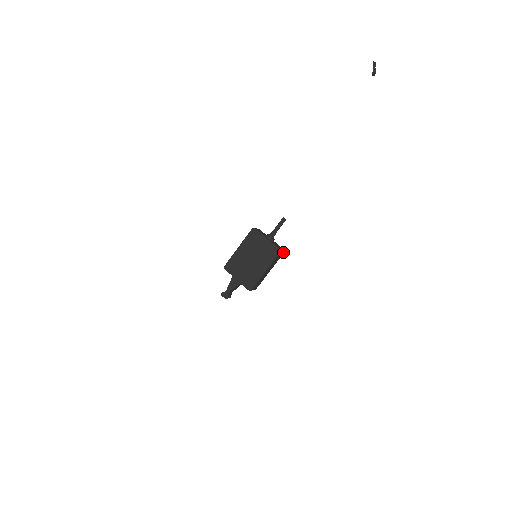
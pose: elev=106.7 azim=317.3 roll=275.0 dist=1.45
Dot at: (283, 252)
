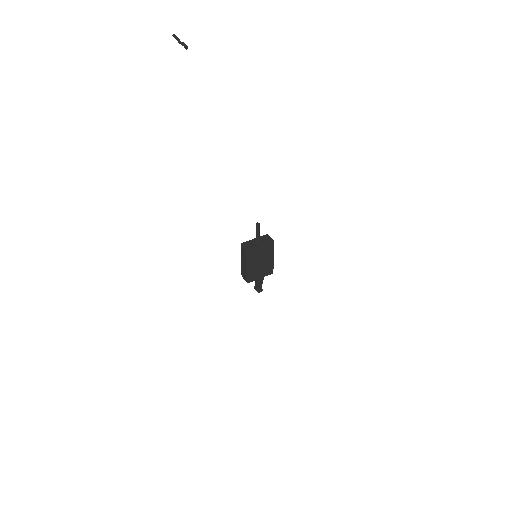
Dot at: (269, 236)
